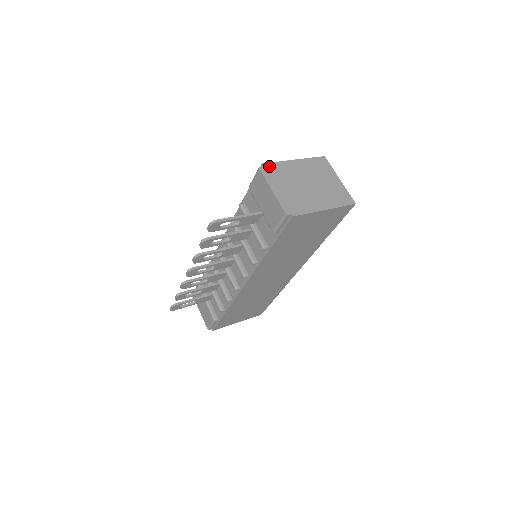
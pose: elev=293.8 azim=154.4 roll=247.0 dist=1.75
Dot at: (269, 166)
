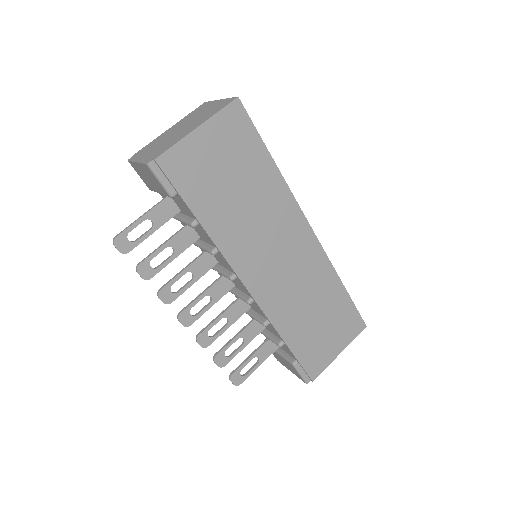
Dot at: (139, 152)
